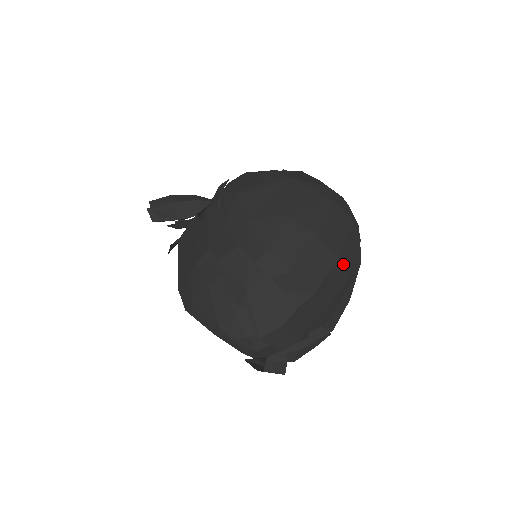
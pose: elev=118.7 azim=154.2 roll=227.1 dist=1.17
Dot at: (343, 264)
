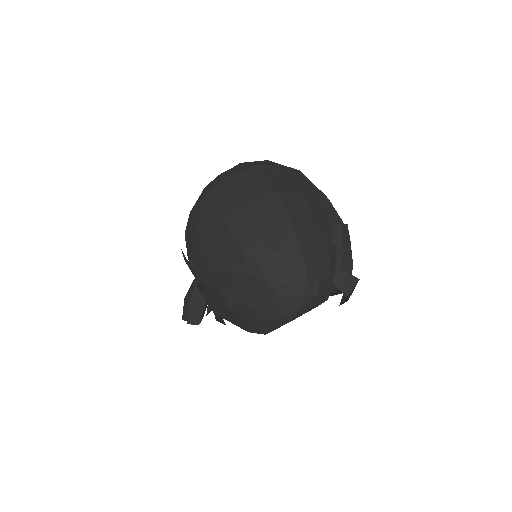
Dot at: (285, 191)
